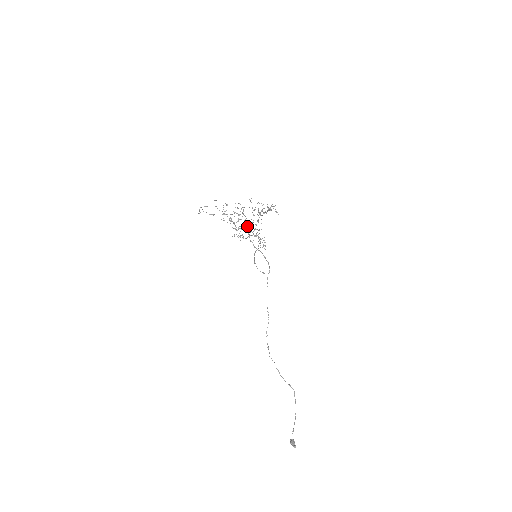
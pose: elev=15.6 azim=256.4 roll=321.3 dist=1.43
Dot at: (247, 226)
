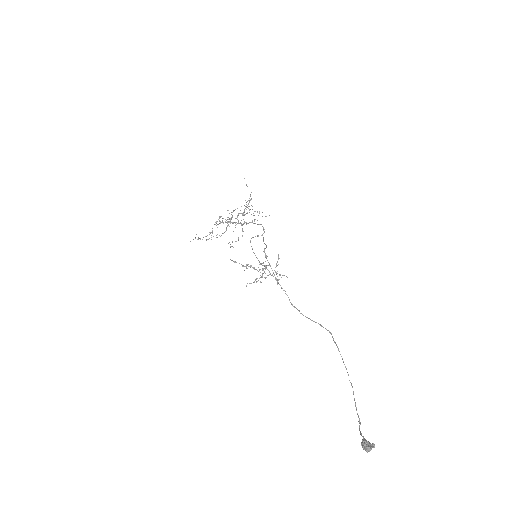
Dot at: occluded
